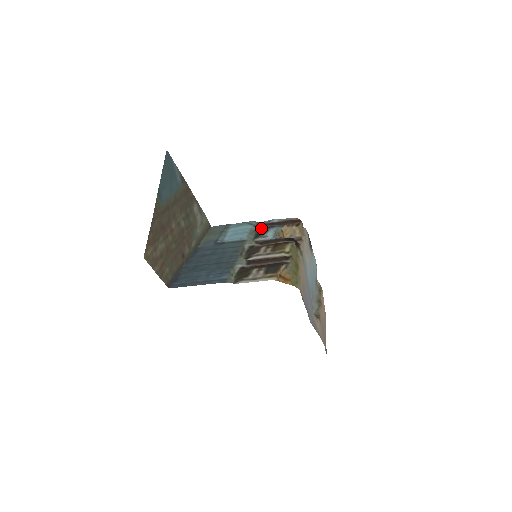
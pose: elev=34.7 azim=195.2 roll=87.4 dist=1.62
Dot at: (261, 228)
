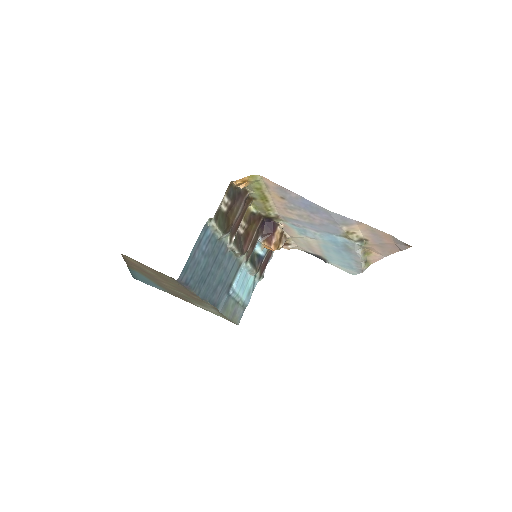
Dot at: (259, 269)
